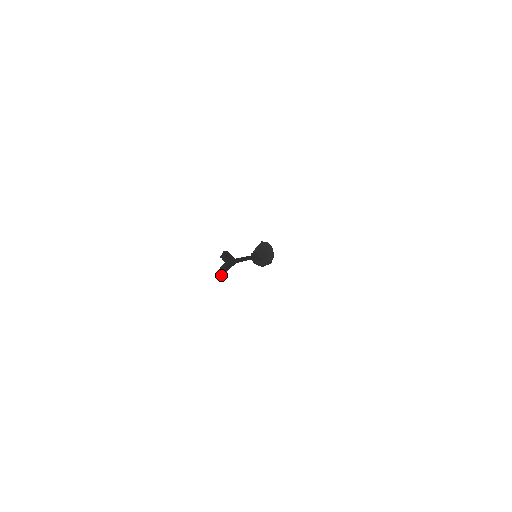
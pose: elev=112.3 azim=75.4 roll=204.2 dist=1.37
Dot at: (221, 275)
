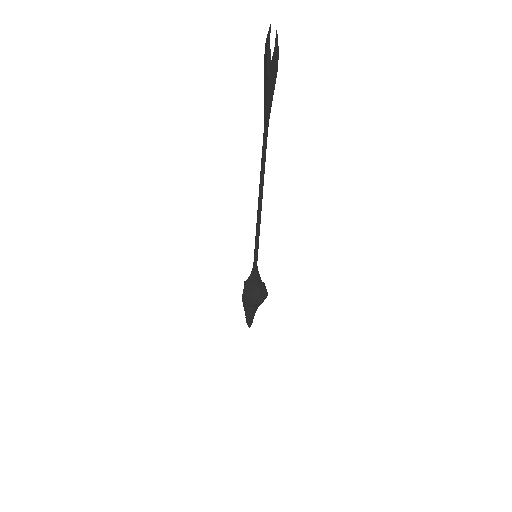
Dot at: (277, 63)
